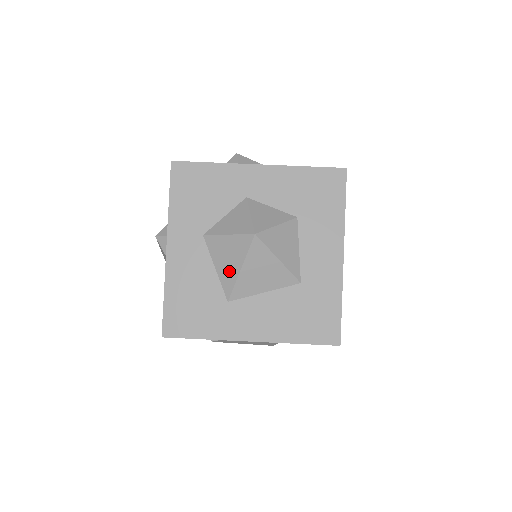
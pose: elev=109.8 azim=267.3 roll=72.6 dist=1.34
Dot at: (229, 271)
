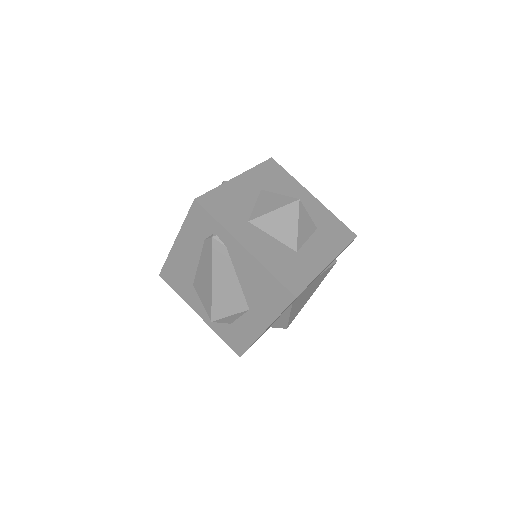
Dot at: (264, 209)
